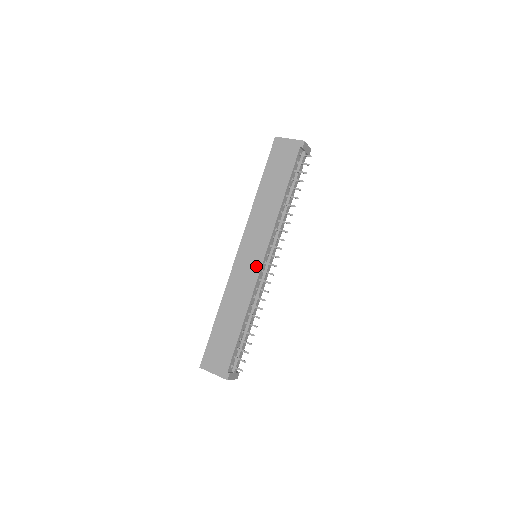
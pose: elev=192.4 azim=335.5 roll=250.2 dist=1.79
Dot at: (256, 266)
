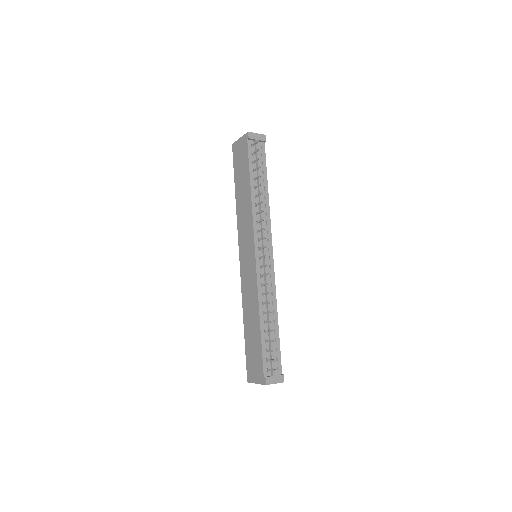
Dot at: (252, 265)
